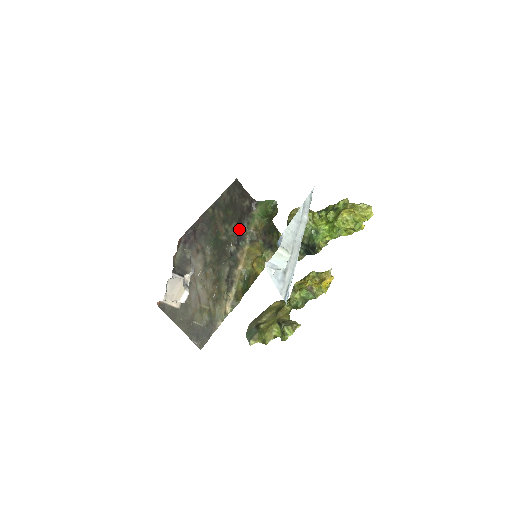
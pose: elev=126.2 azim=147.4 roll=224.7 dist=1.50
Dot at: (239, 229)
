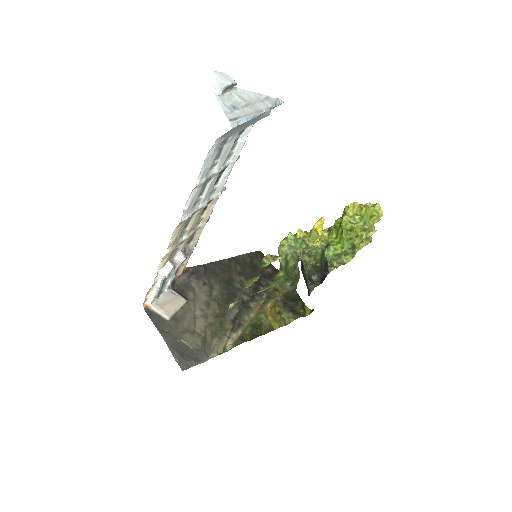
Dot at: (256, 286)
